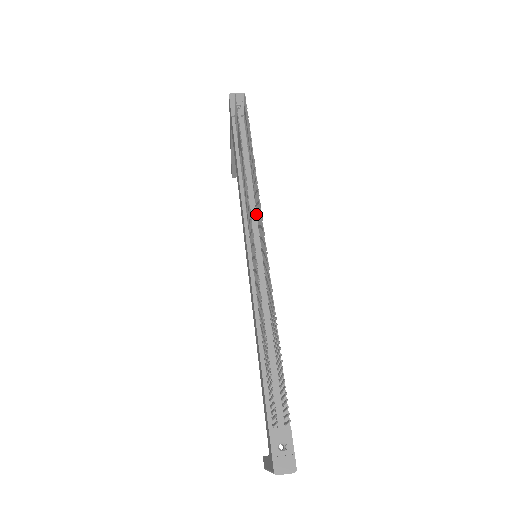
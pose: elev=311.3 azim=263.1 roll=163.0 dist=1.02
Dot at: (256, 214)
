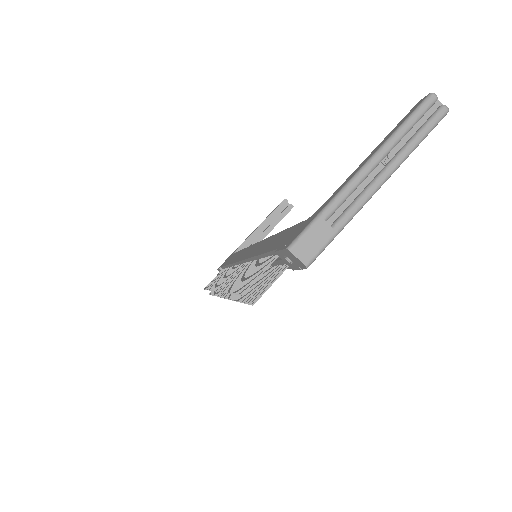
Dot at: occluded
